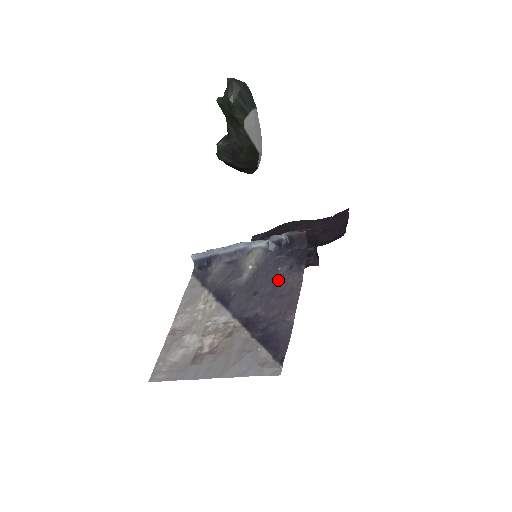
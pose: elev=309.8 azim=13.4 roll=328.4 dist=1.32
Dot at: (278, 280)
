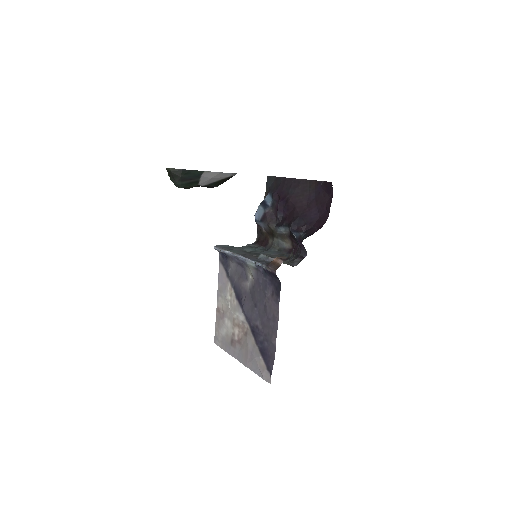
Dot at: (266, 302)
